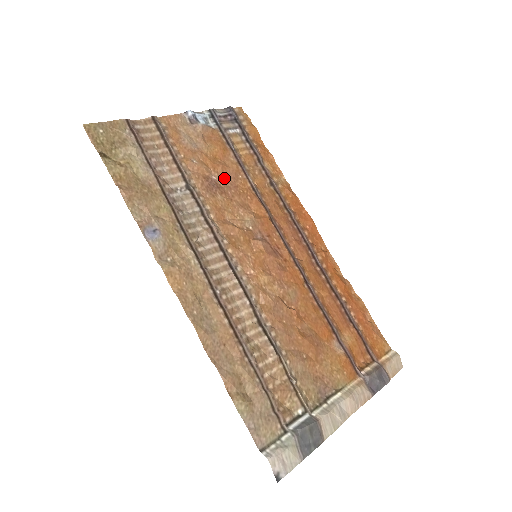
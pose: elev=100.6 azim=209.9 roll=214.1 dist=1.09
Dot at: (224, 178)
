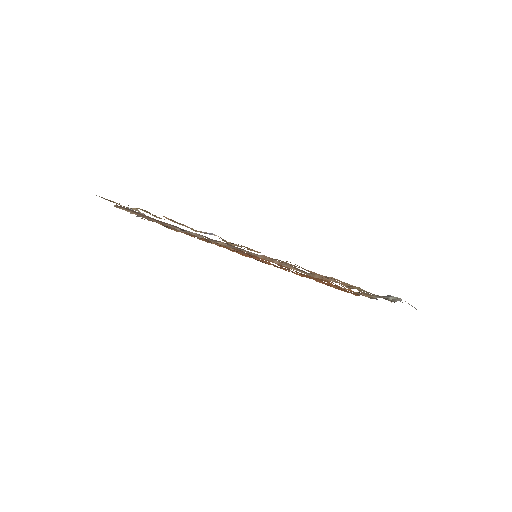
Dot at: occluded
